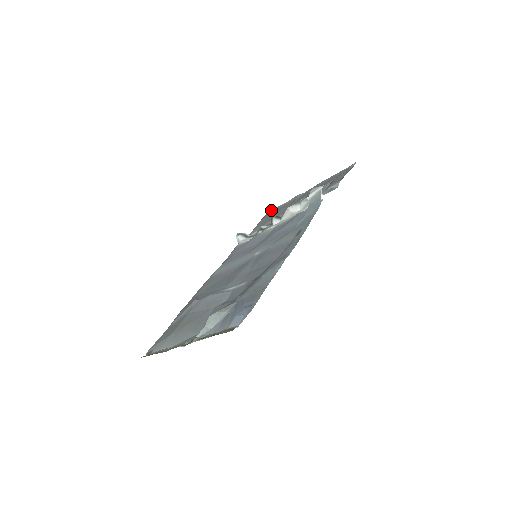
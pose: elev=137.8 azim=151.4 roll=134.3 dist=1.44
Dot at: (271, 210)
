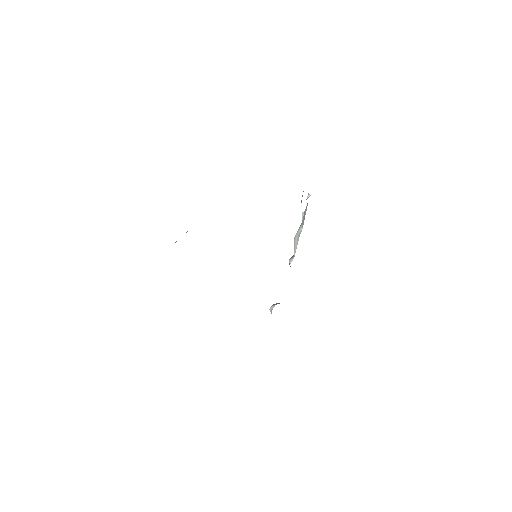
Dot at: occluded
